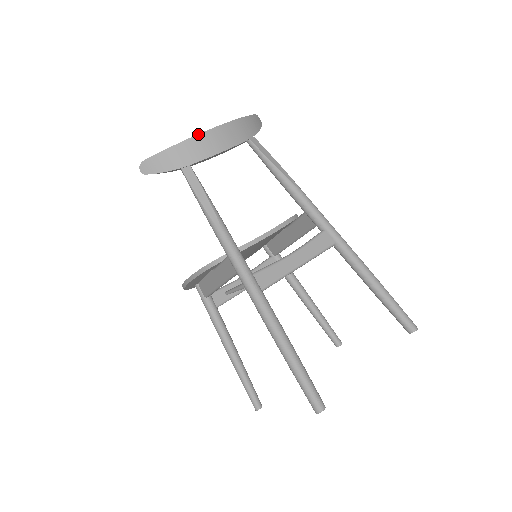
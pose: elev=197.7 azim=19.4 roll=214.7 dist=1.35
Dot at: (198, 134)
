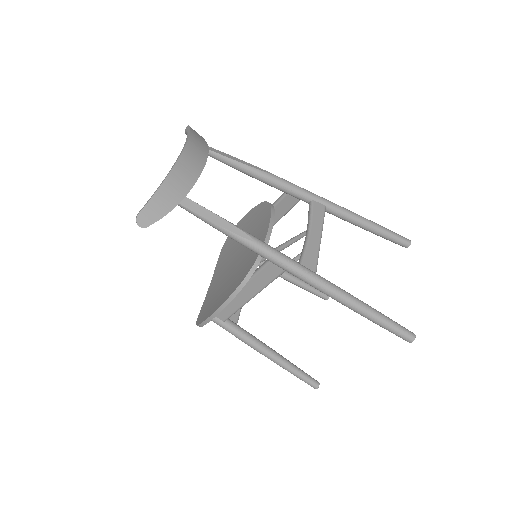
Dot at: (176, 162)
